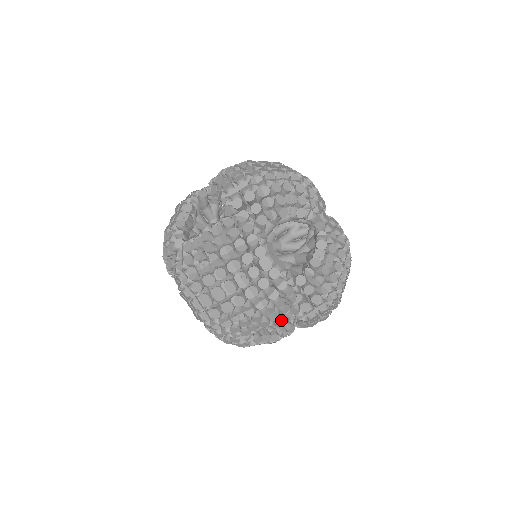
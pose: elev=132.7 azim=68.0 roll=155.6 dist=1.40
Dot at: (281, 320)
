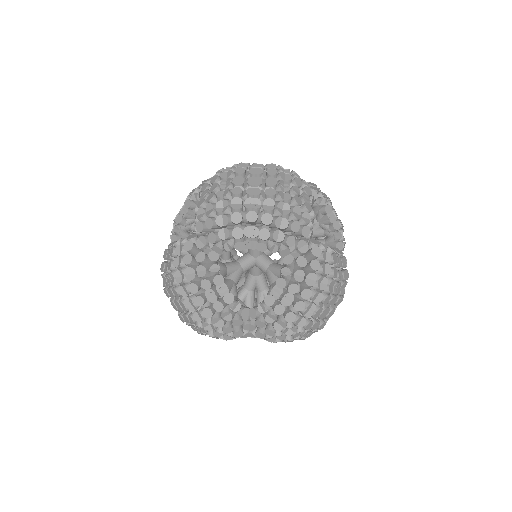
Dot at: occluded
